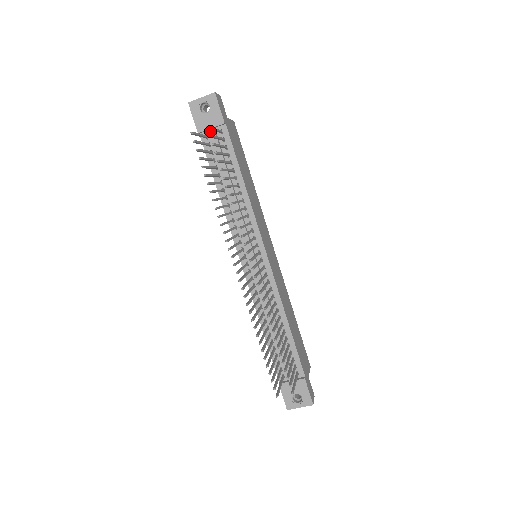
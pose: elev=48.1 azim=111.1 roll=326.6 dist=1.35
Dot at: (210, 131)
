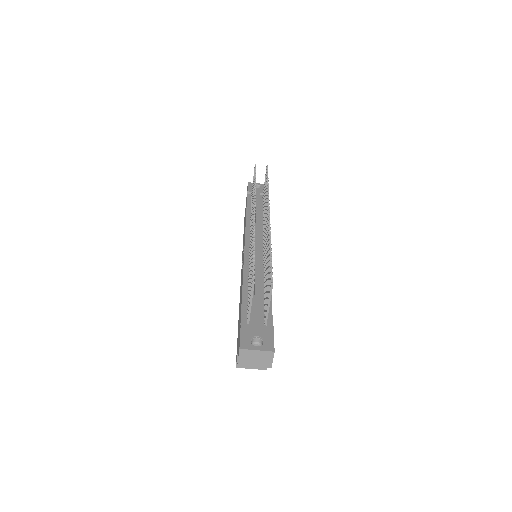
Dot at: (256, 193)
